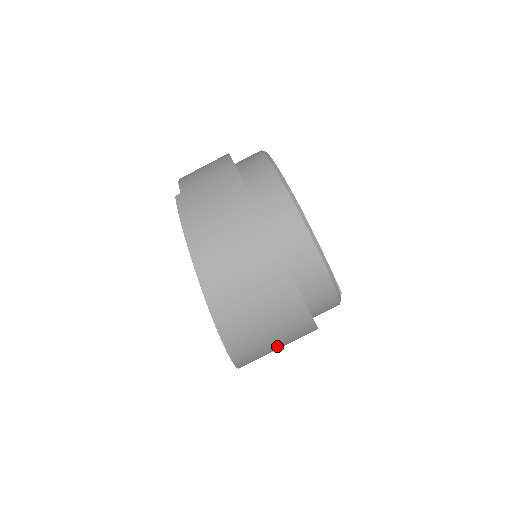
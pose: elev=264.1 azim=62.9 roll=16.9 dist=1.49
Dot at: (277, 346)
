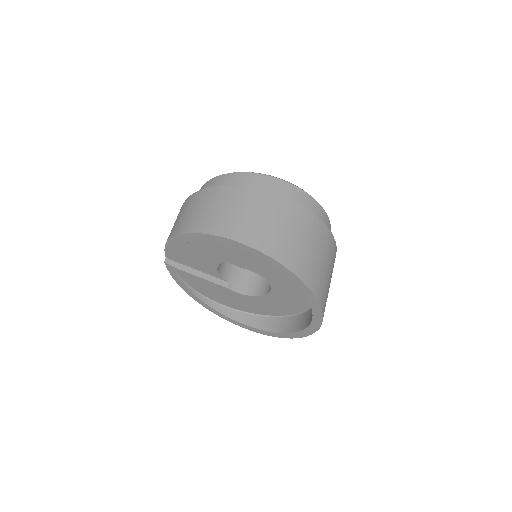
Dot at: (325, 265)
